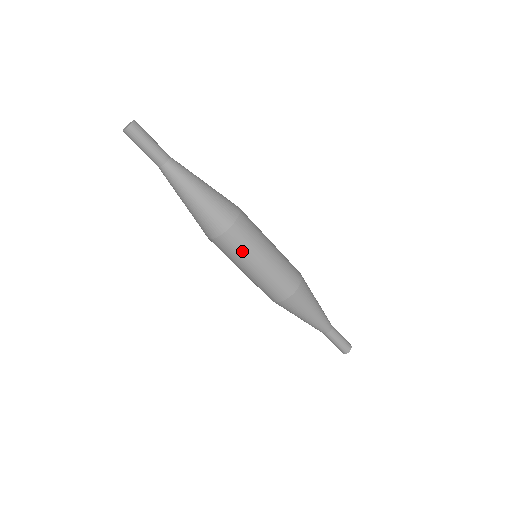
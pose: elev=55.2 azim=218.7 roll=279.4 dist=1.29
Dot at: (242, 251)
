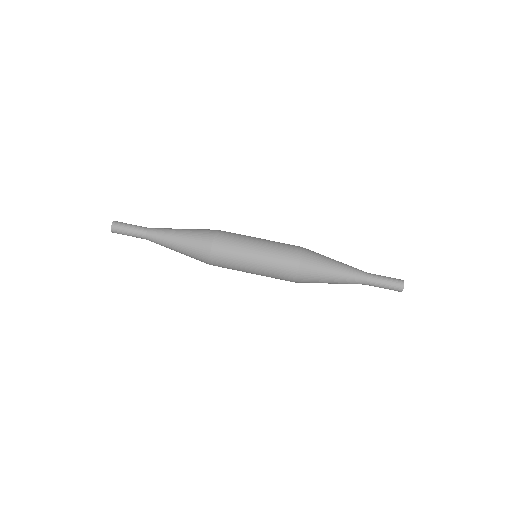
Dot at: (239, 235)
